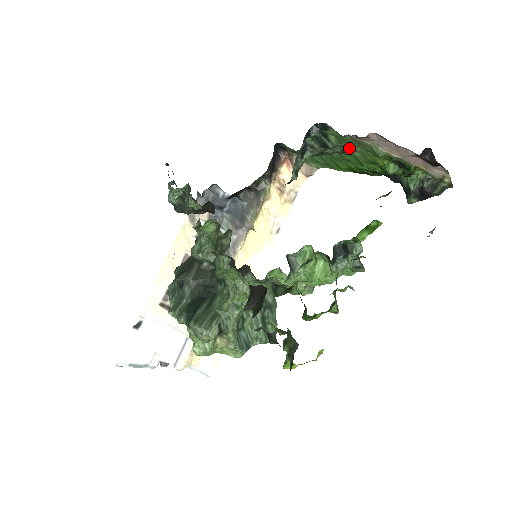
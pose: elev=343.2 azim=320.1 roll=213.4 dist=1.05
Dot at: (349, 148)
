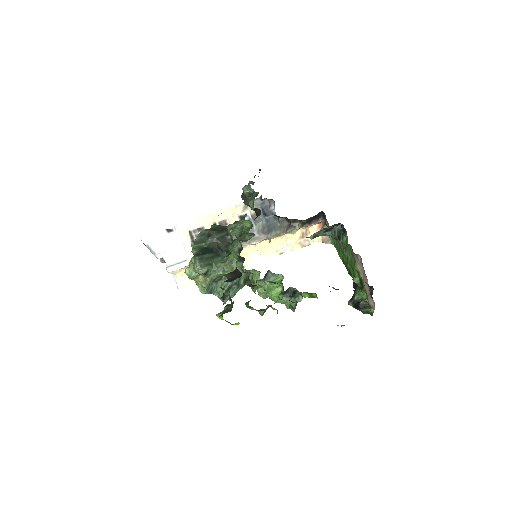
Dot at: (348, 251)
